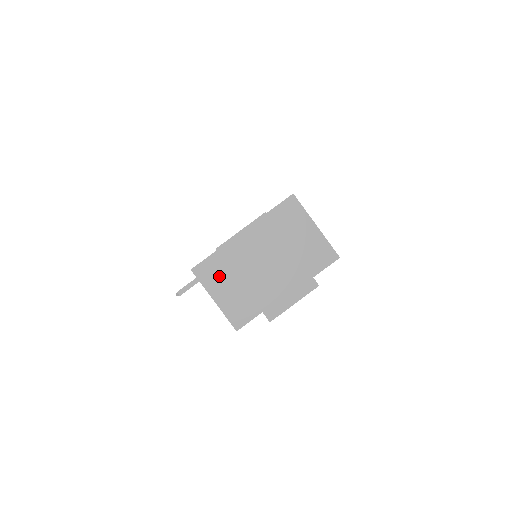
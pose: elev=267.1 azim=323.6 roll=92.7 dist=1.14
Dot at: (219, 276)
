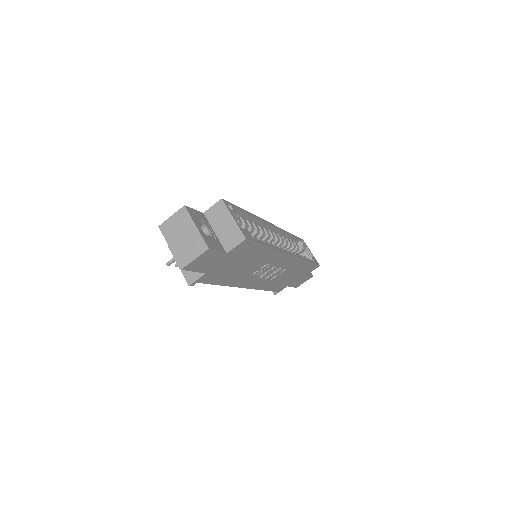
Dot at: occluded
